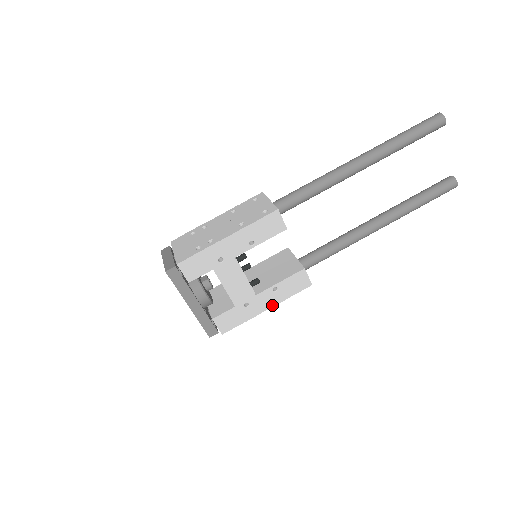
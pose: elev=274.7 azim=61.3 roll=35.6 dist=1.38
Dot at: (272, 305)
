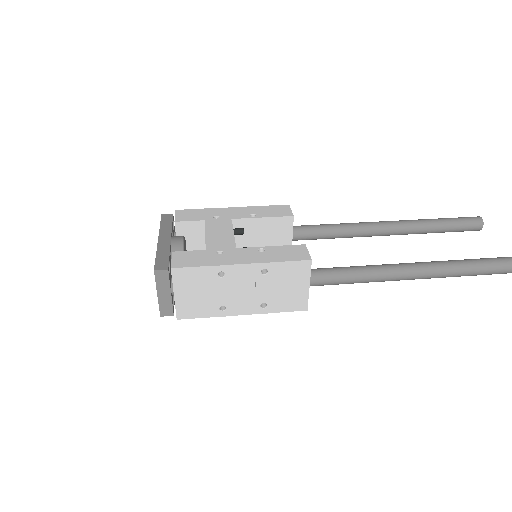
Dot at: (251, 262)
